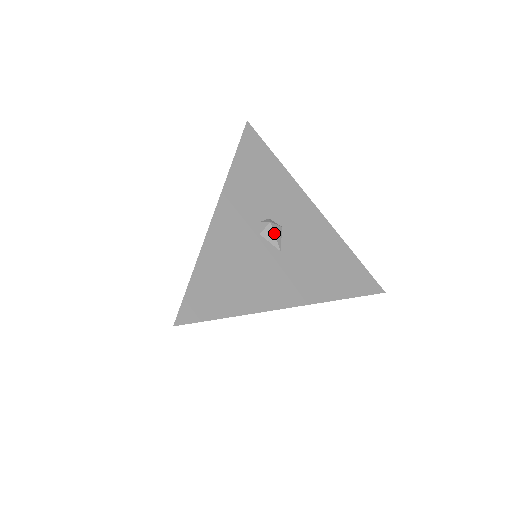
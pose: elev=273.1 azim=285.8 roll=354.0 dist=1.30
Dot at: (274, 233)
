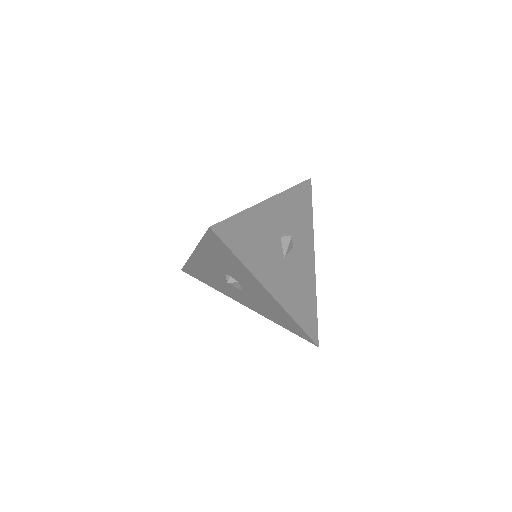
Dot at: (289, 244)
